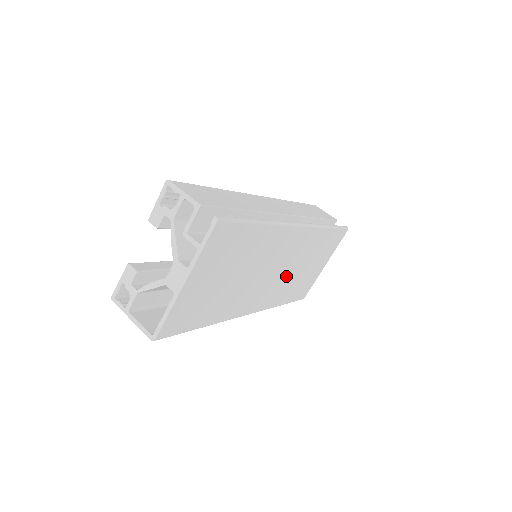
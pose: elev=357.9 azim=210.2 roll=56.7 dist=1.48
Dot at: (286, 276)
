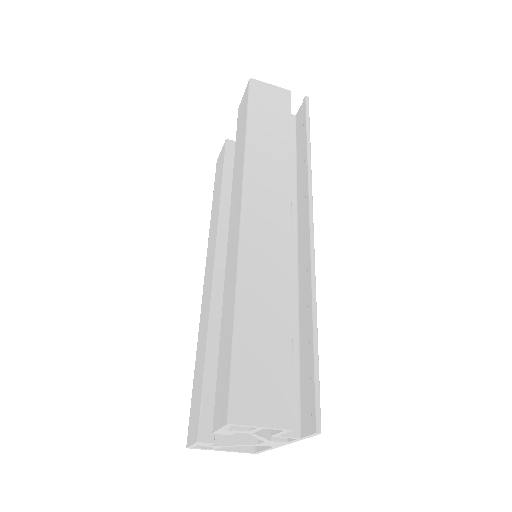
Dot at: occluded
